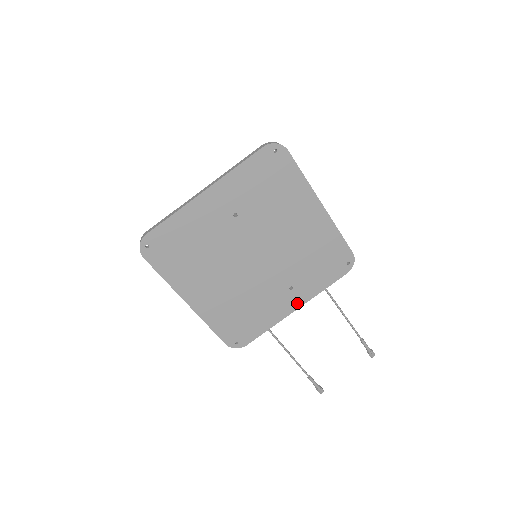
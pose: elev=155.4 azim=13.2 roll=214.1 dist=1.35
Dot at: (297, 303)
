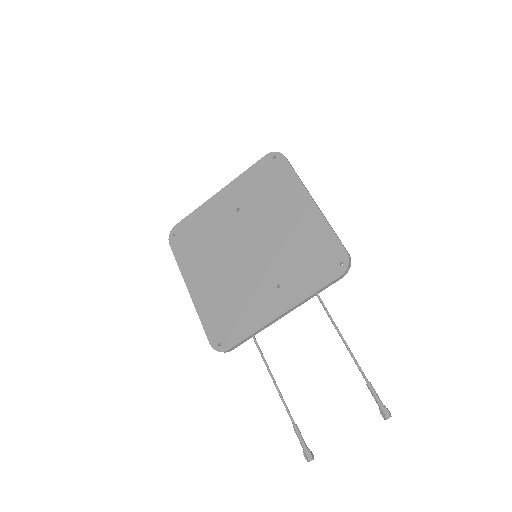
Dot at: (283, 306)
